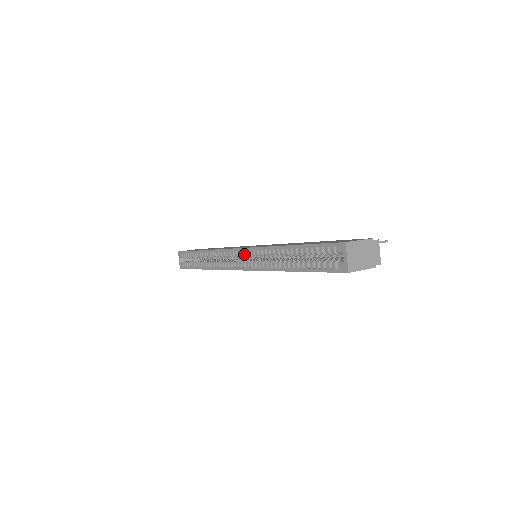
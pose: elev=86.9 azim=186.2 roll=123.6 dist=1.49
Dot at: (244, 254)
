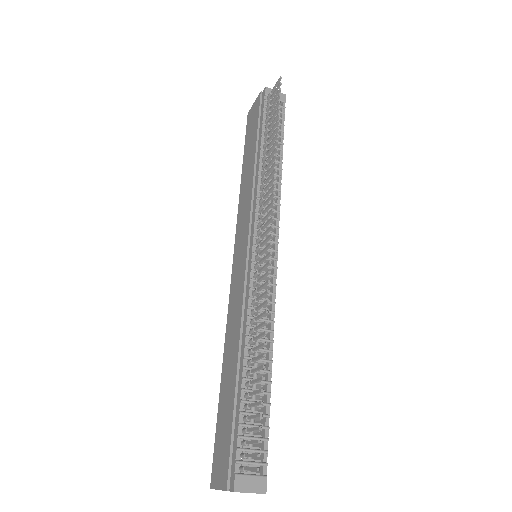
Dot at: occluded
